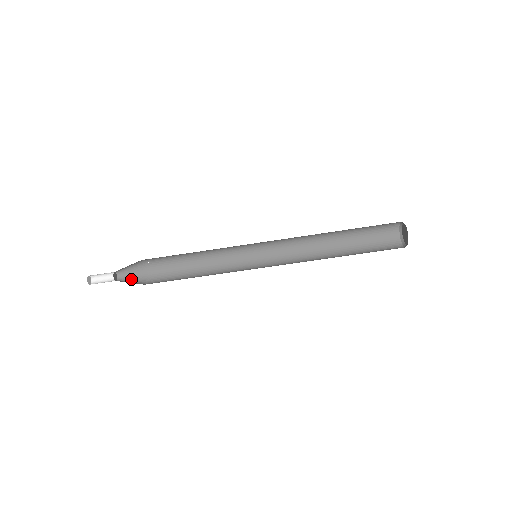
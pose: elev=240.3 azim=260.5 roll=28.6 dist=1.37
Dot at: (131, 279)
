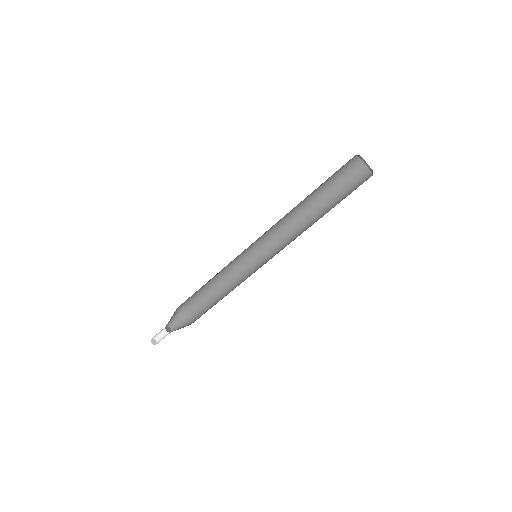
Dot at: (178, 320)
